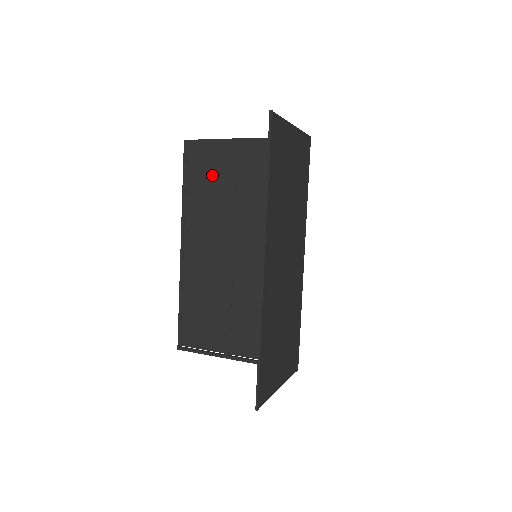
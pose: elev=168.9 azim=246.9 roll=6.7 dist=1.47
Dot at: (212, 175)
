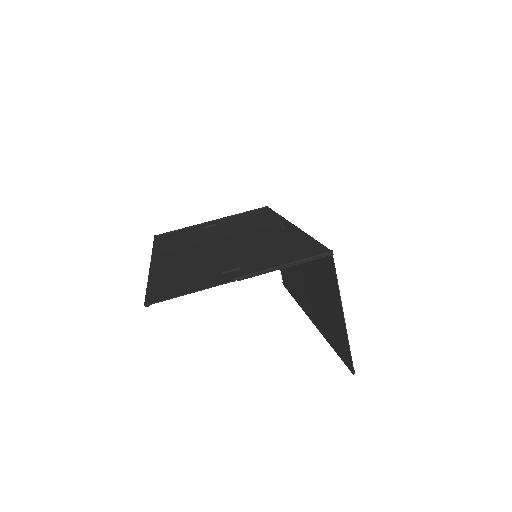
Dot at: (192, 277)
